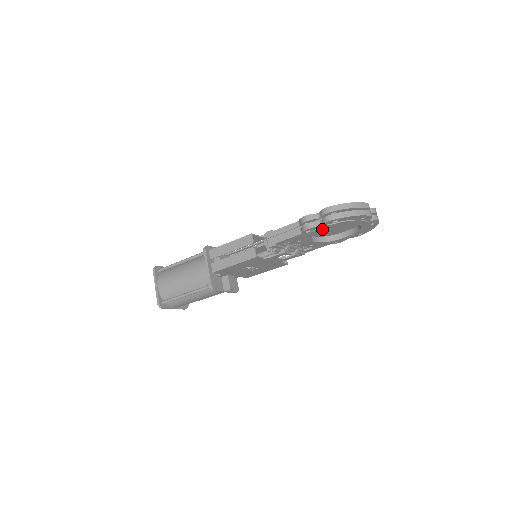
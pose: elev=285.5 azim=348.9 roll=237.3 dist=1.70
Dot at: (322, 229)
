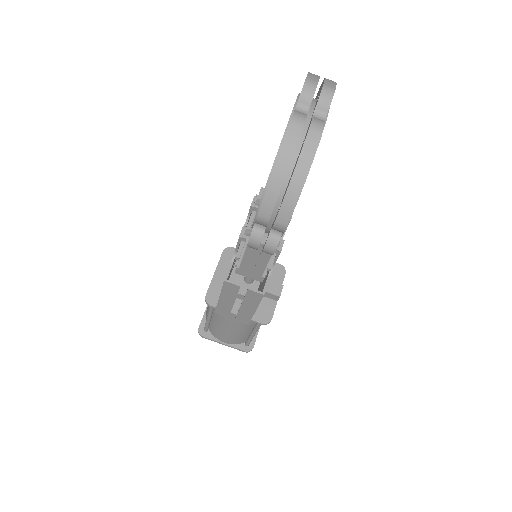
Dot at: occluded
